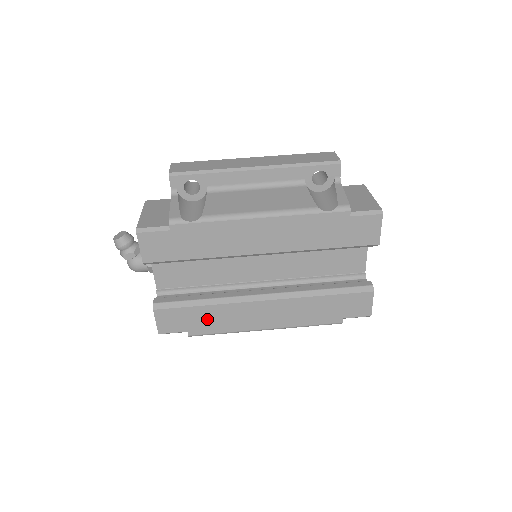
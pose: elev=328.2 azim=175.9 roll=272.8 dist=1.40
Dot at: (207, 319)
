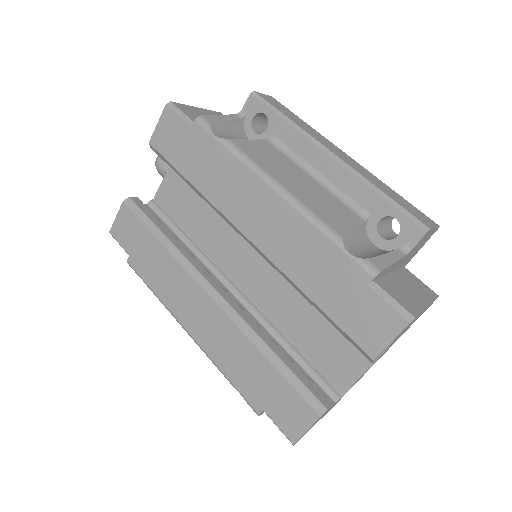
Dot at: (152, 260)
